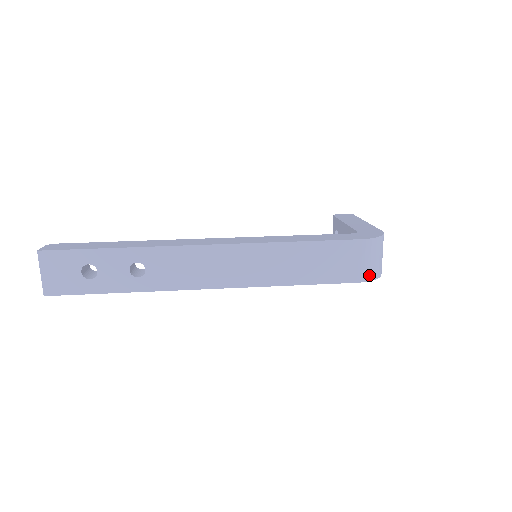
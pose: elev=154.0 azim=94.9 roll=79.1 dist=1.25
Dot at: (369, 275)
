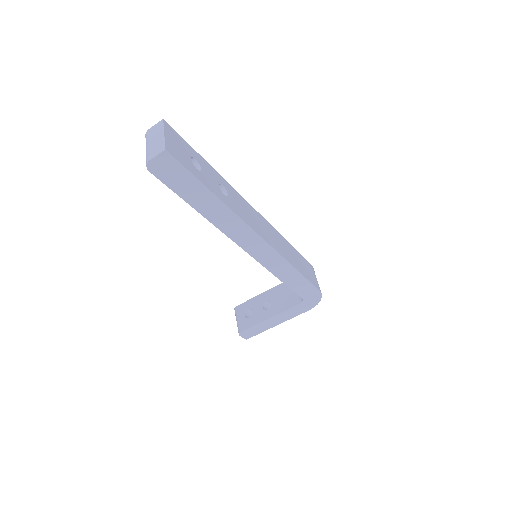
Dot at: occluded
